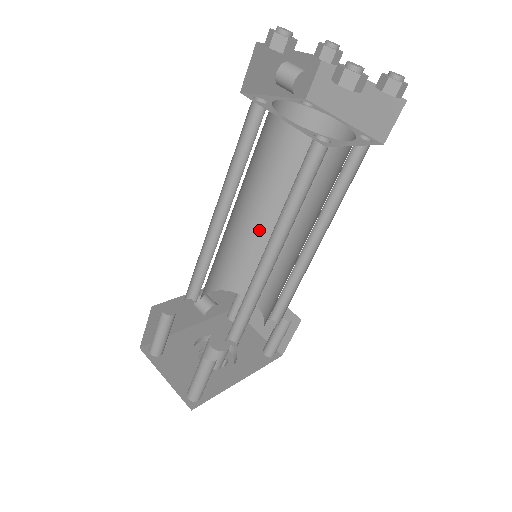
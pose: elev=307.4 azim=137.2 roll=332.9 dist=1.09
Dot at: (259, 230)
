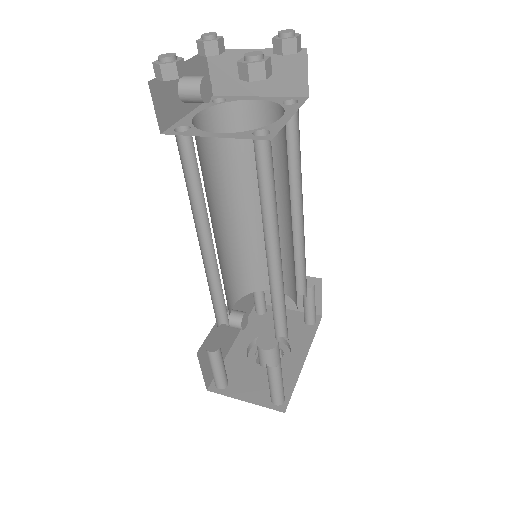
Dot at: (242, 231)
